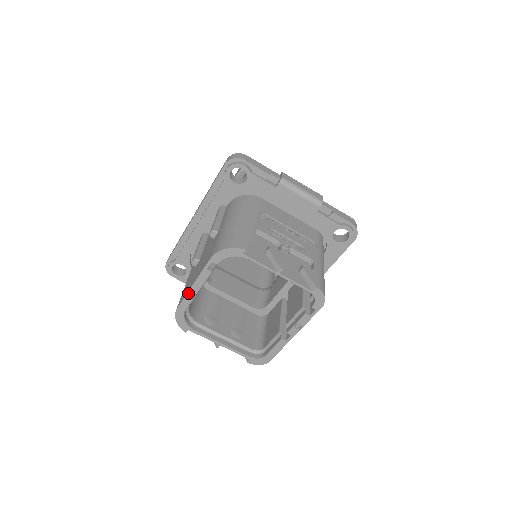
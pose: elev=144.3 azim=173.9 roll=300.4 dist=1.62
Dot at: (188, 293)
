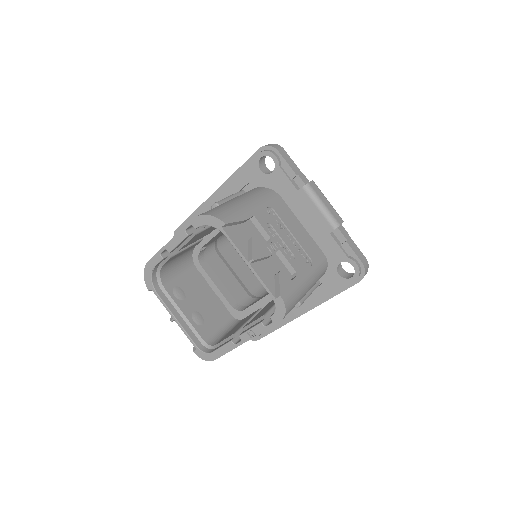
Dot at: (162, 249)
